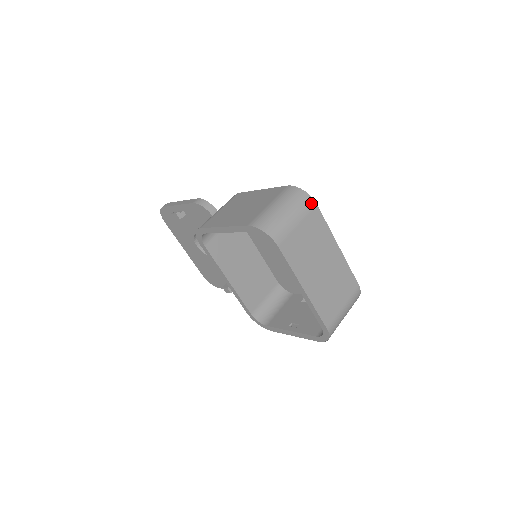
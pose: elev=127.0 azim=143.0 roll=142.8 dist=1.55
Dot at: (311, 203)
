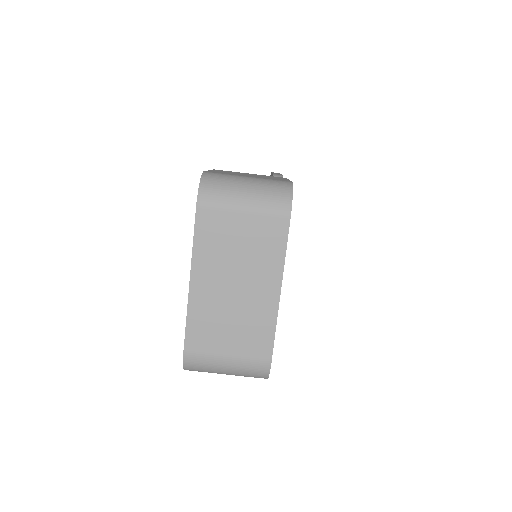
Dot at: (284, 211)
